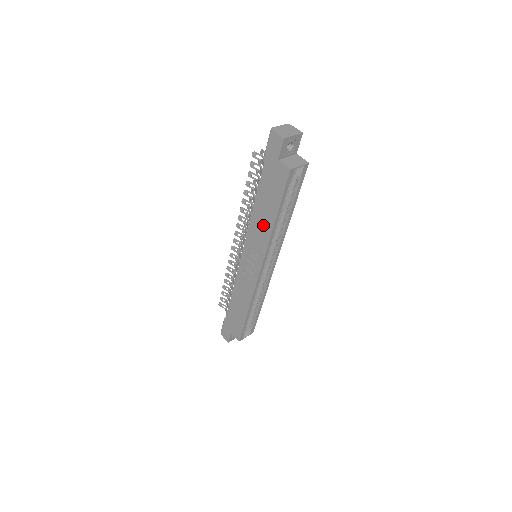
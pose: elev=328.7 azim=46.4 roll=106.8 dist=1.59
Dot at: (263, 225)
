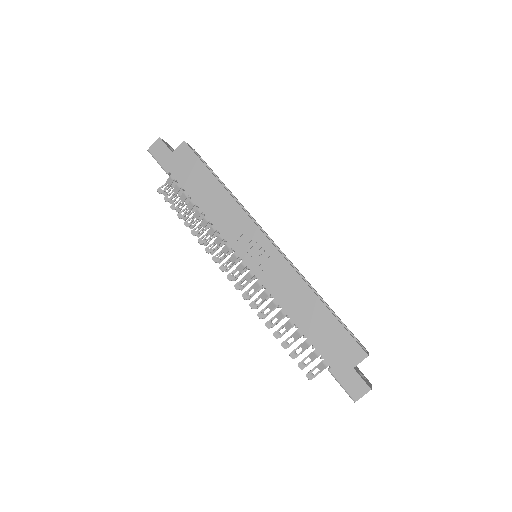
Dot at: (221, 204)
